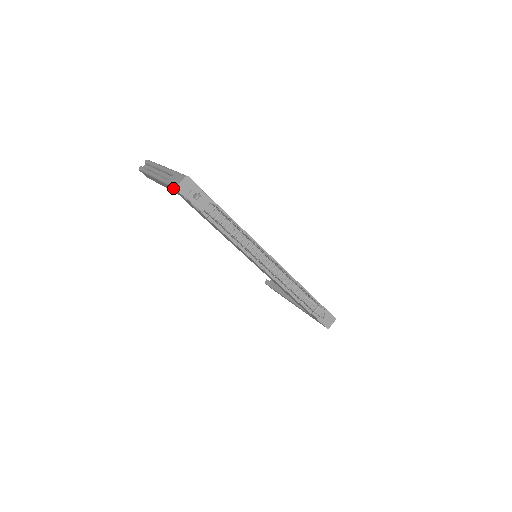
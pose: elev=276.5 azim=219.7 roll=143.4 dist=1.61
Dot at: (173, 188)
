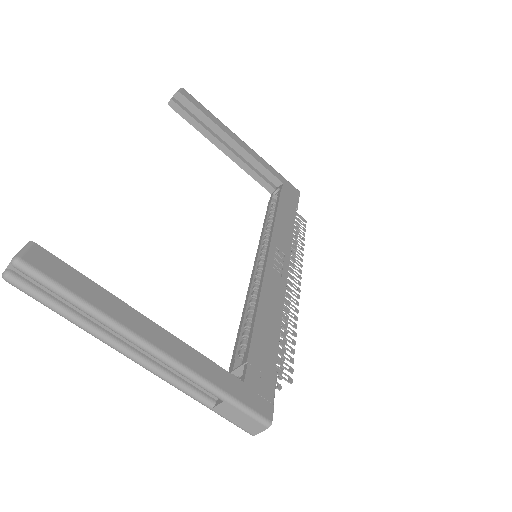
Dot at: (236, 425)
